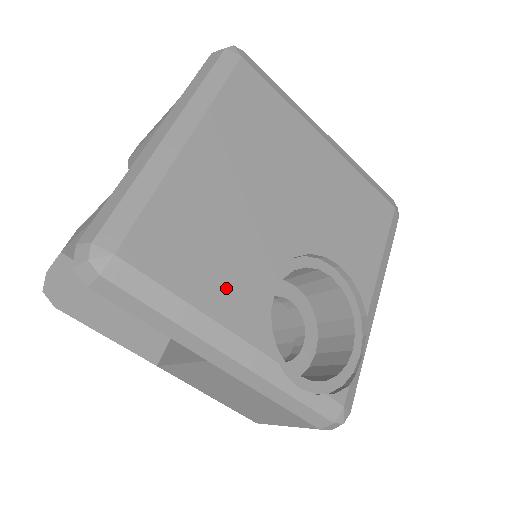
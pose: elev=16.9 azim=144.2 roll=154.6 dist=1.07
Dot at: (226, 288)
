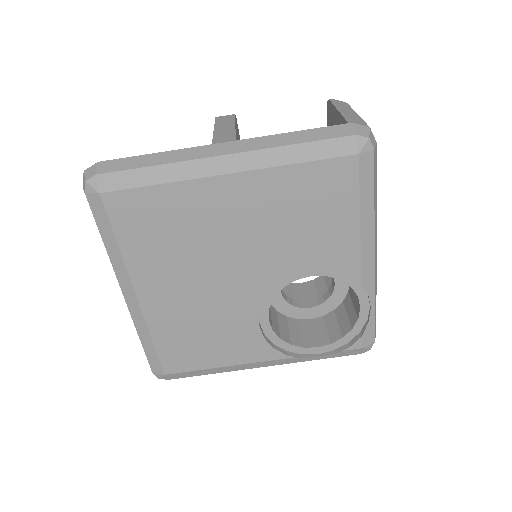
Dot at: (231, 348)
